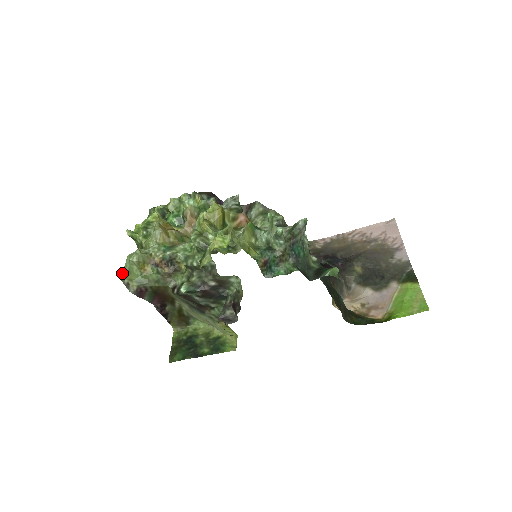
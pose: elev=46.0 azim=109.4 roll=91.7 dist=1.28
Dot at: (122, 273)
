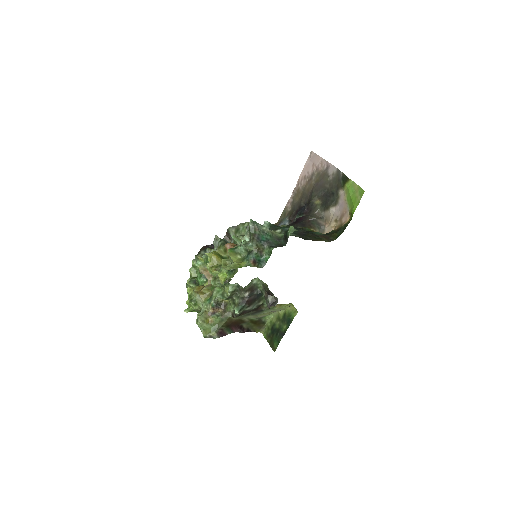
Dot at: occluded
